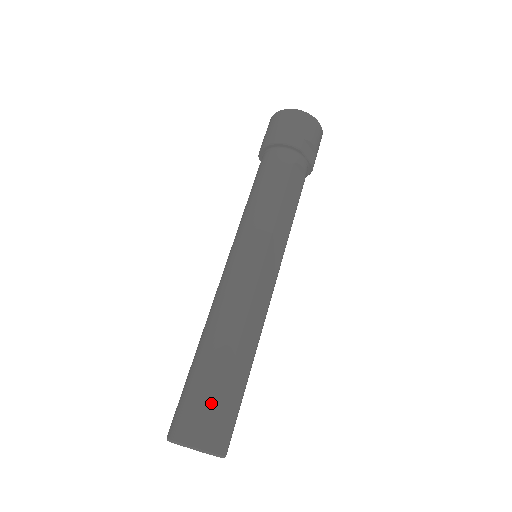
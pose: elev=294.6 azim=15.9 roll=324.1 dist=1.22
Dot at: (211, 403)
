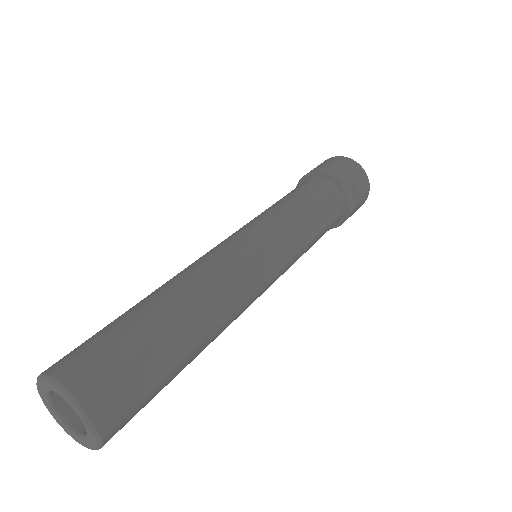
Dot at: (121, 348)
